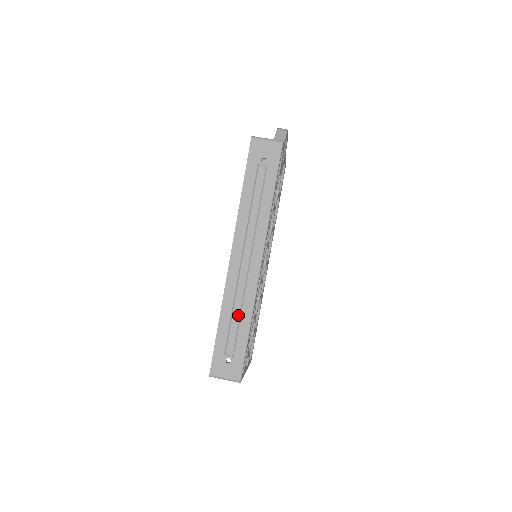
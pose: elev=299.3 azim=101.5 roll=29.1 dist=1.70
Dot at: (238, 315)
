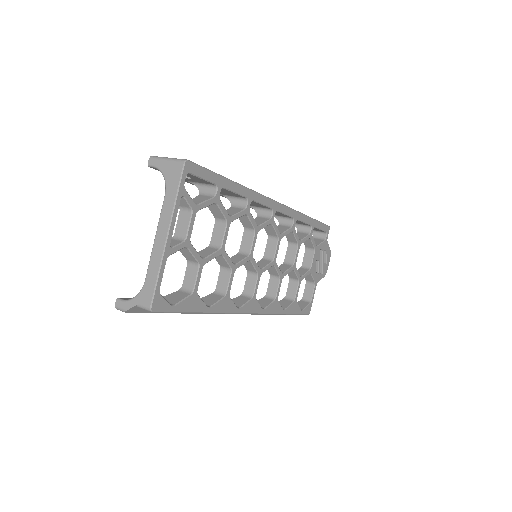
Dot at: occluded
